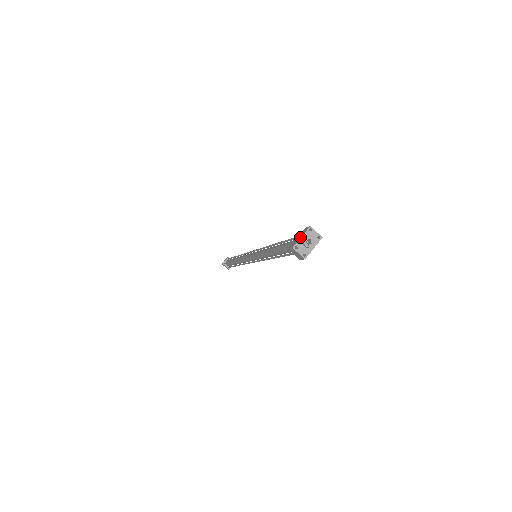
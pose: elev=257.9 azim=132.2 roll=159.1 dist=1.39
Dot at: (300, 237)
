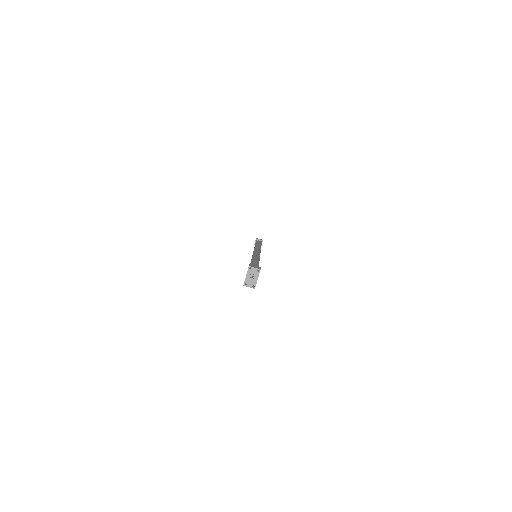
Dot at: occluded
